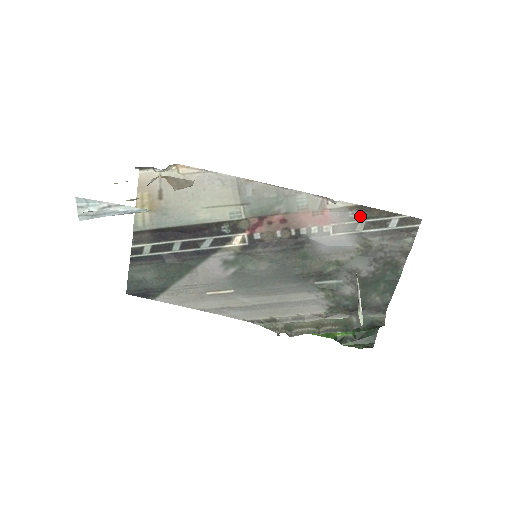
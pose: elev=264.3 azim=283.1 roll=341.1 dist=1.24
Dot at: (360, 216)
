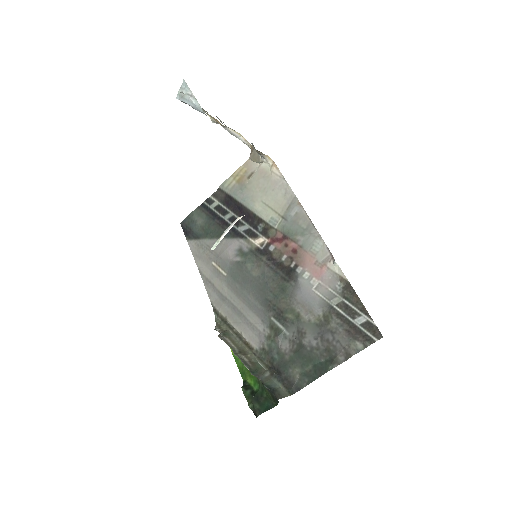
Dot at: (343, 292)
